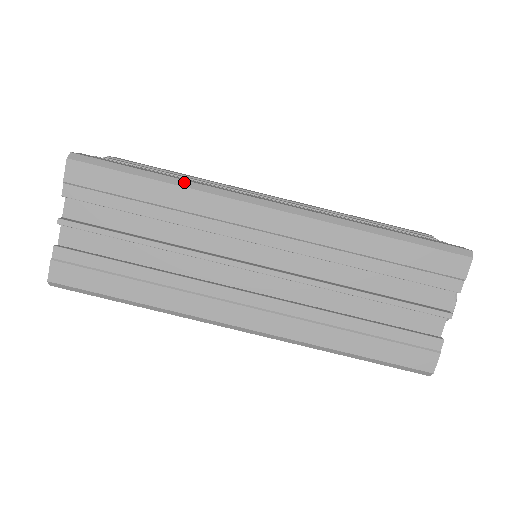
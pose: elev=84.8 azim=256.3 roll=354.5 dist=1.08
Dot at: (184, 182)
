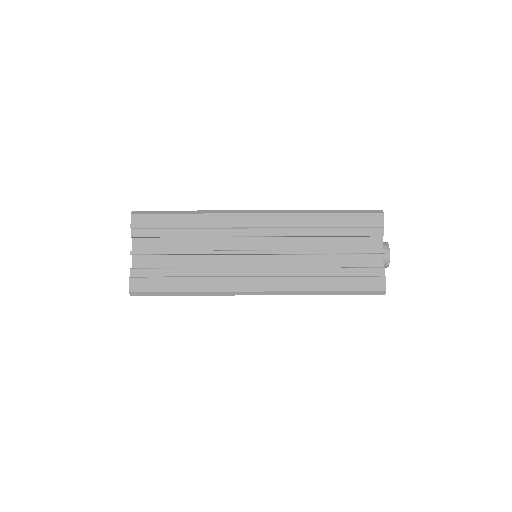
Dot at: (202, 211)
